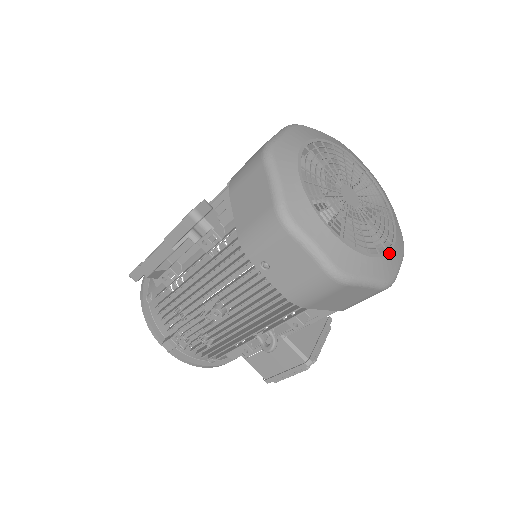
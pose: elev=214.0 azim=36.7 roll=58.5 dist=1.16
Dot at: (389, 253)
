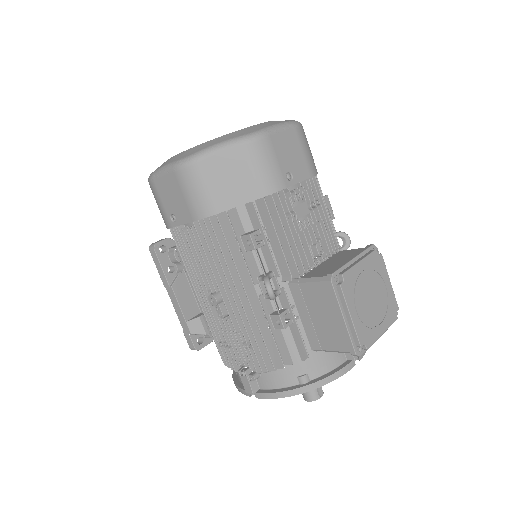
Dot at: (247, 128)
